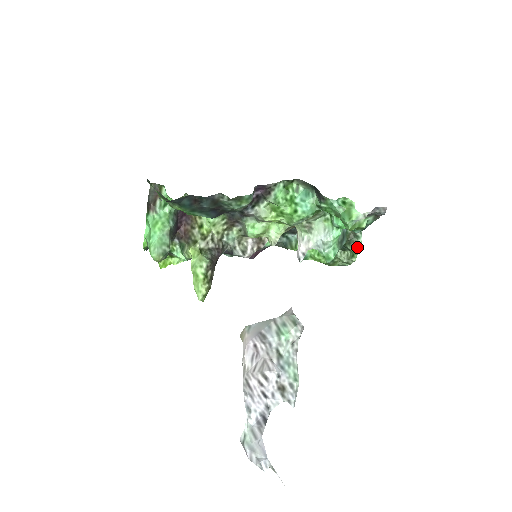
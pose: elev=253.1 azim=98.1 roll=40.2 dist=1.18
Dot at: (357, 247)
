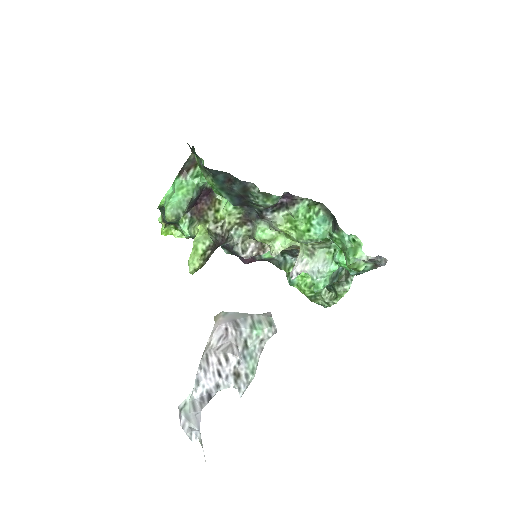
Dot at: (344, 290)
